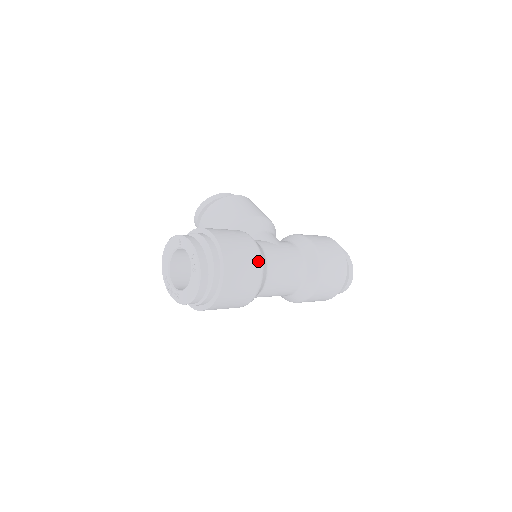
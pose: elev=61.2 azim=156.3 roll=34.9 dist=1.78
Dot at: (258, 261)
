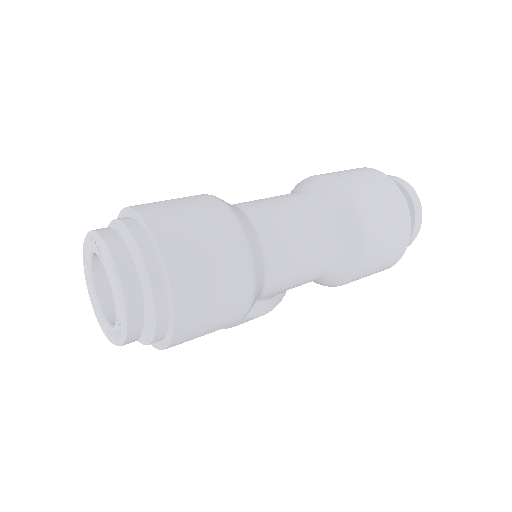
Dot at: (208, 198)
